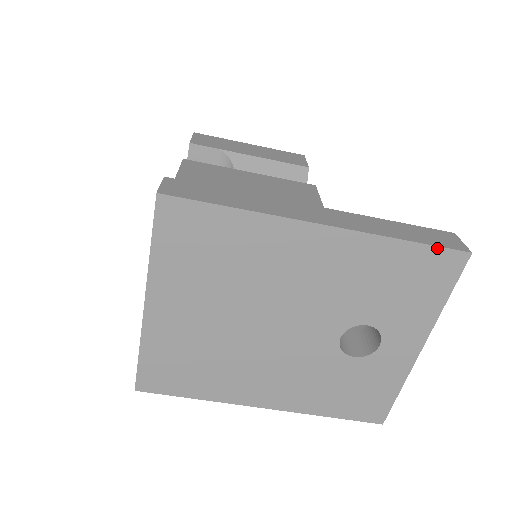
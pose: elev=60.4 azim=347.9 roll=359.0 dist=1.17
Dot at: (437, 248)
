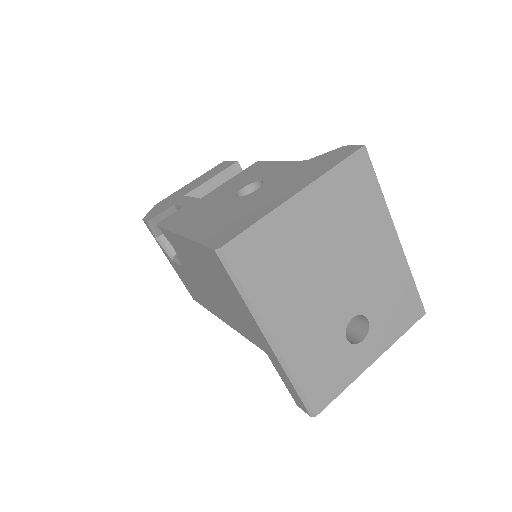
Dot at: (419, 297)
